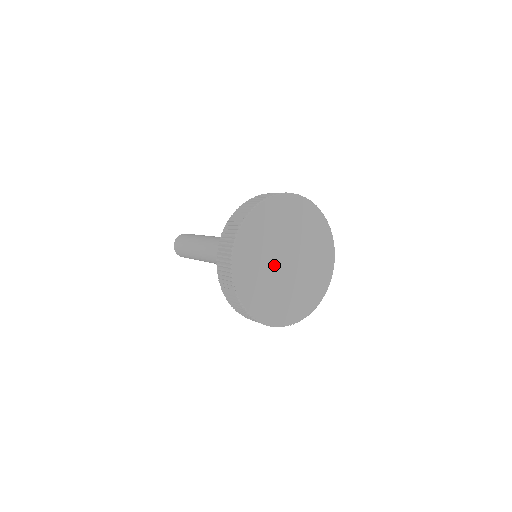
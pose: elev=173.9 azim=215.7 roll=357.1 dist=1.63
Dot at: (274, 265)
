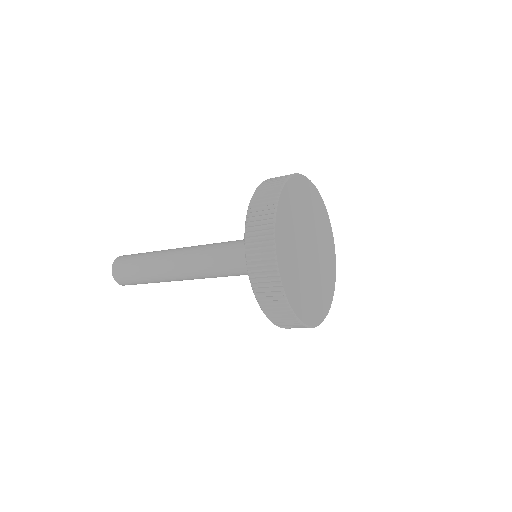
Dot at: (301, 244)
